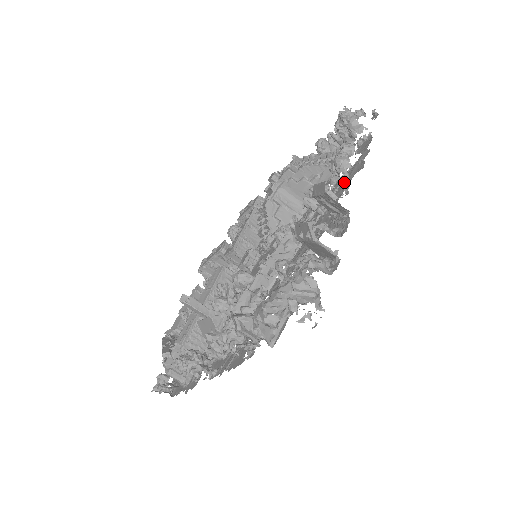
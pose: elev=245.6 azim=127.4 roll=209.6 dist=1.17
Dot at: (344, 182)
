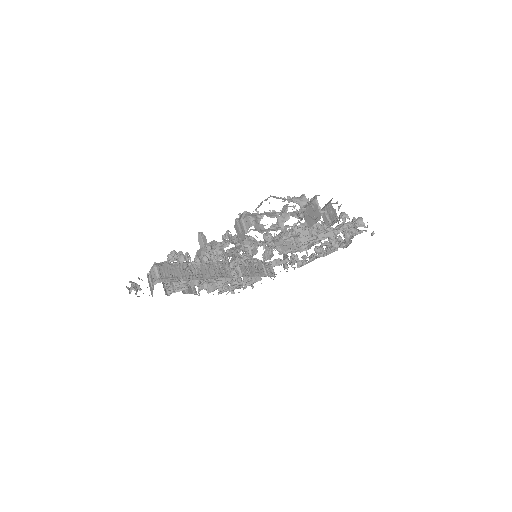
Dot at: occluded
